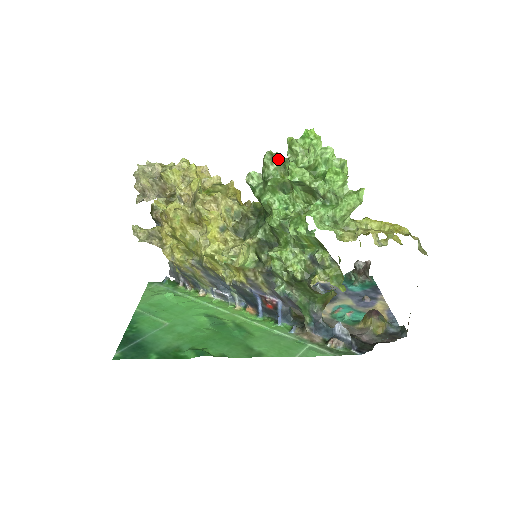
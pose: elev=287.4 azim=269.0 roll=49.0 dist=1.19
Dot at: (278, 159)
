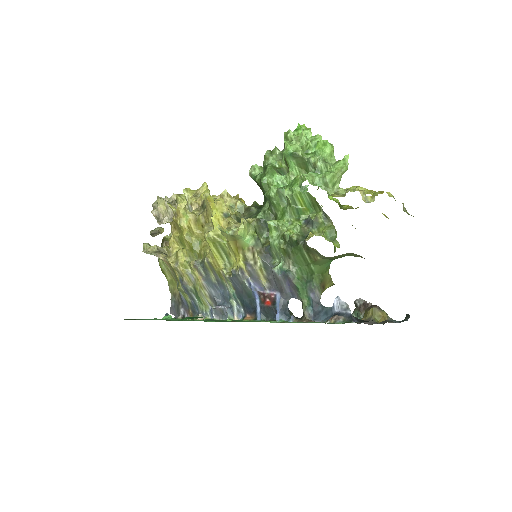
Dot at: (276, 151)
